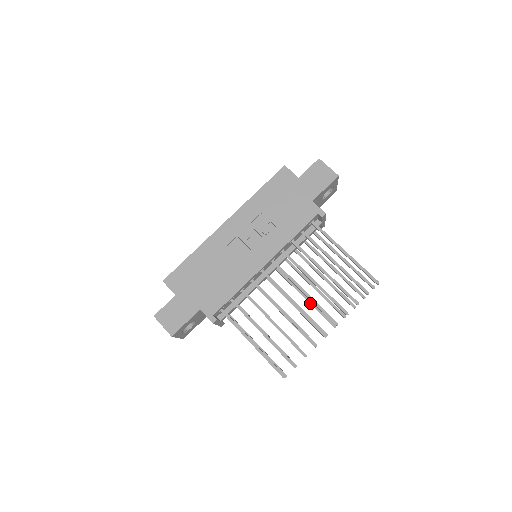
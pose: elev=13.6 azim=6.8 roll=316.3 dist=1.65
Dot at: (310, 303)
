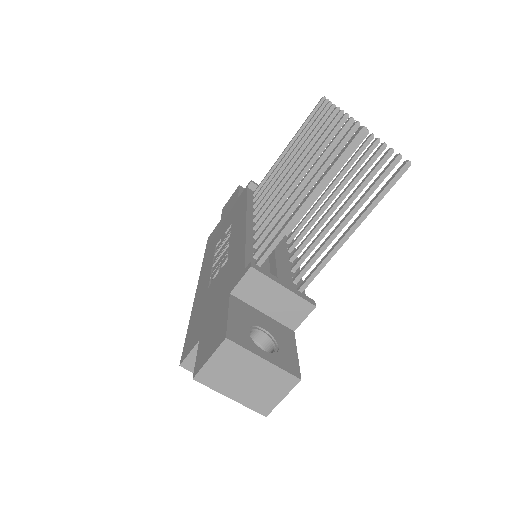
Dot at: (335, 179)
